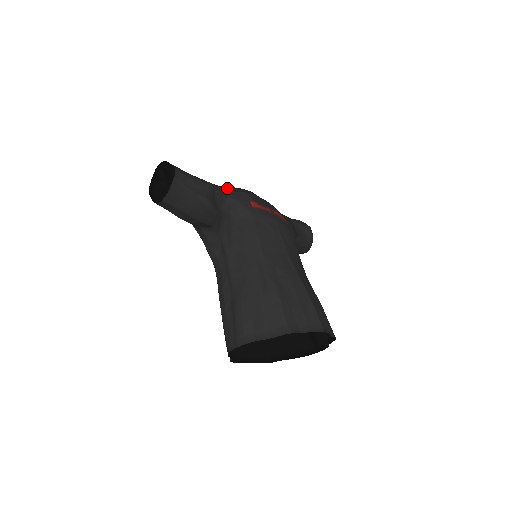
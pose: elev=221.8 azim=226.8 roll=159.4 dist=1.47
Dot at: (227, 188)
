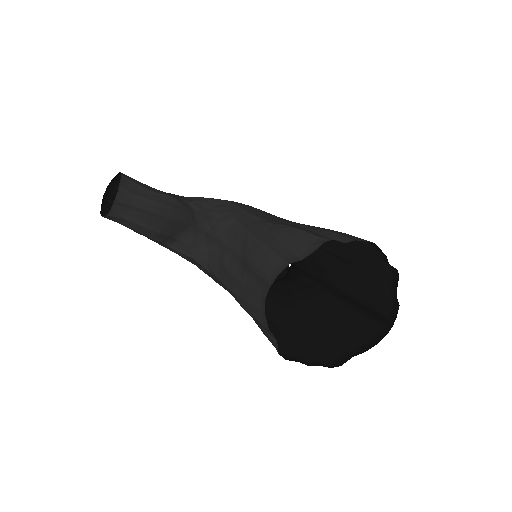
Dot at: occluded
